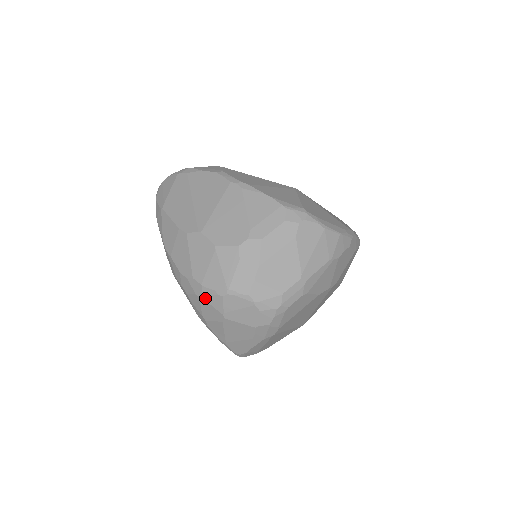
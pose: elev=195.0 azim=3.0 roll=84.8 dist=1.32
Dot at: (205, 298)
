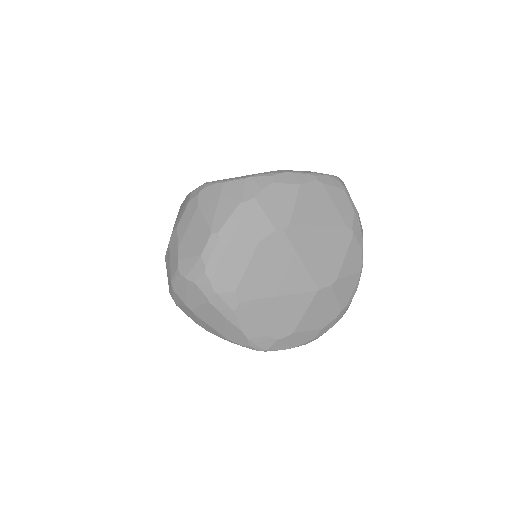
Dot at: (176, 302)
